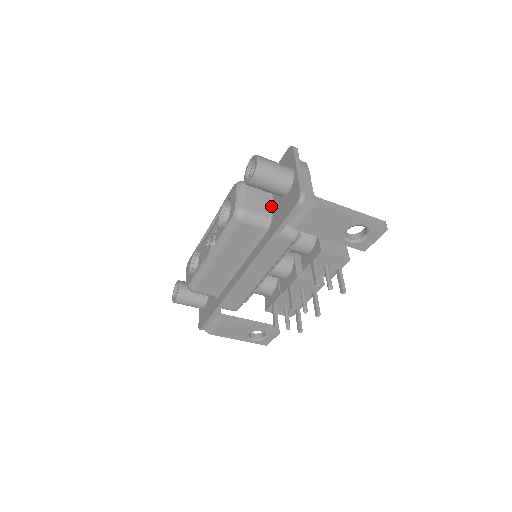
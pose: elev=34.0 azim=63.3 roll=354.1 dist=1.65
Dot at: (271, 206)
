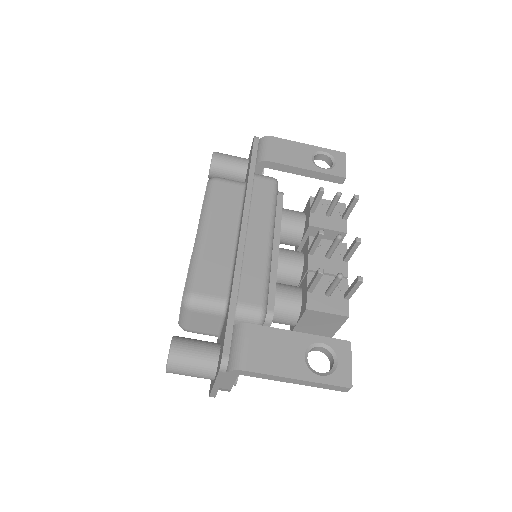
Dot at: occluded
